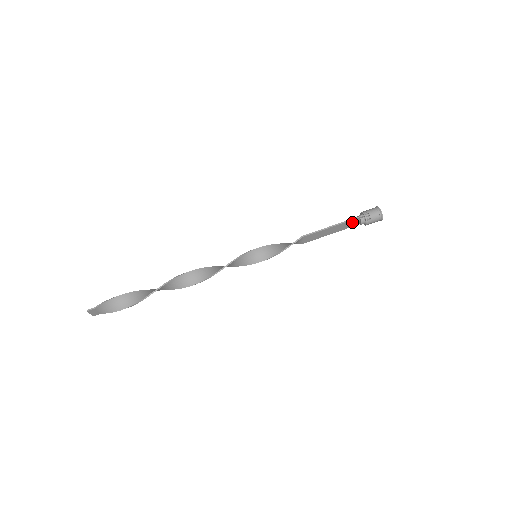
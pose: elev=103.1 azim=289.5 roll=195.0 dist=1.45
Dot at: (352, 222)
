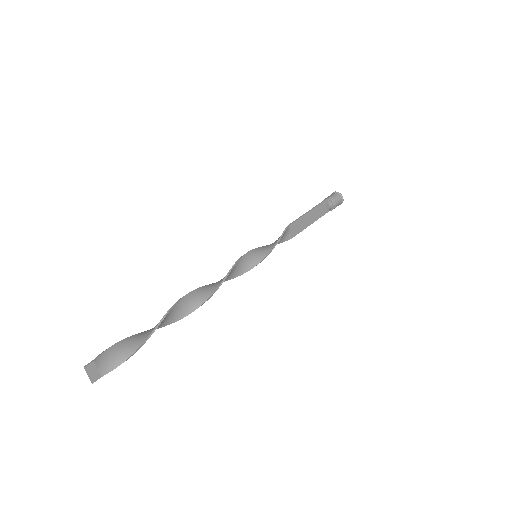
Dot at: (321, 208)
